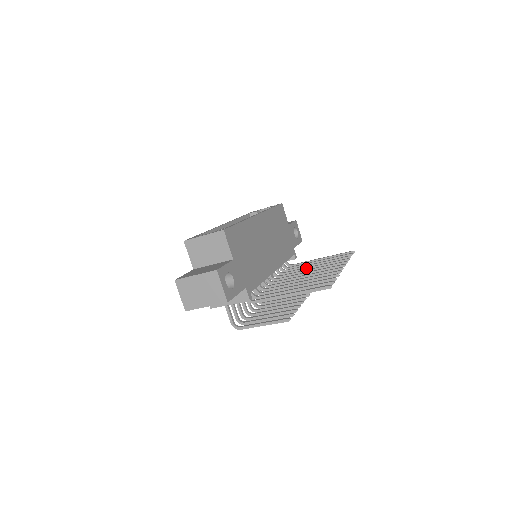
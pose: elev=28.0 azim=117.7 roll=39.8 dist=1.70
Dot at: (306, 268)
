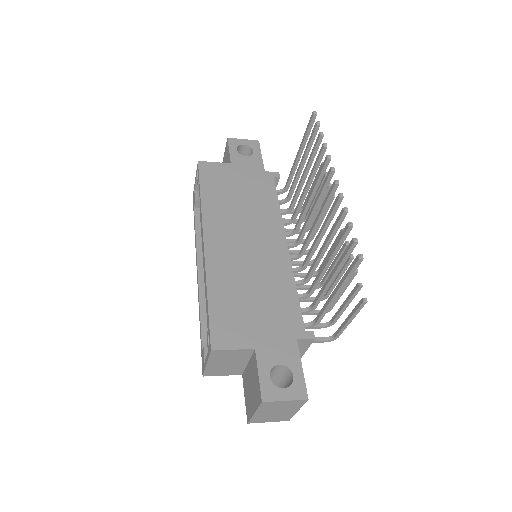
Dot at: (303, 196)
